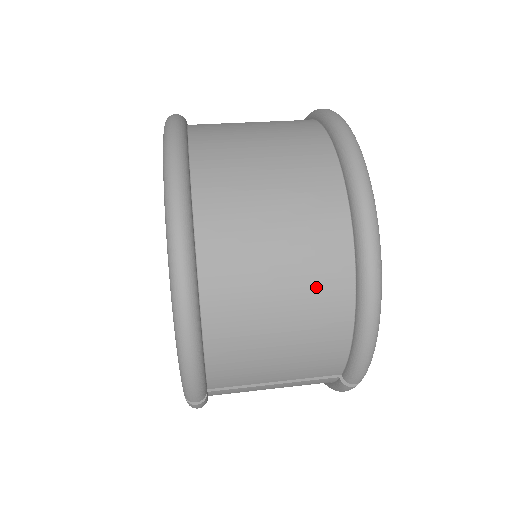
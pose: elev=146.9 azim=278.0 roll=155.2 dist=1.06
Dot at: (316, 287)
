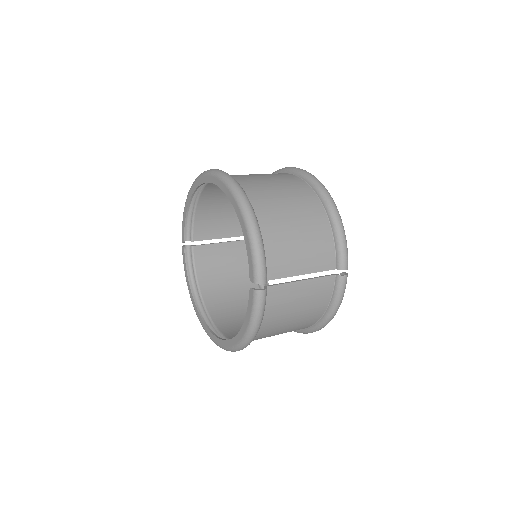
Dot at: (304, 204)
